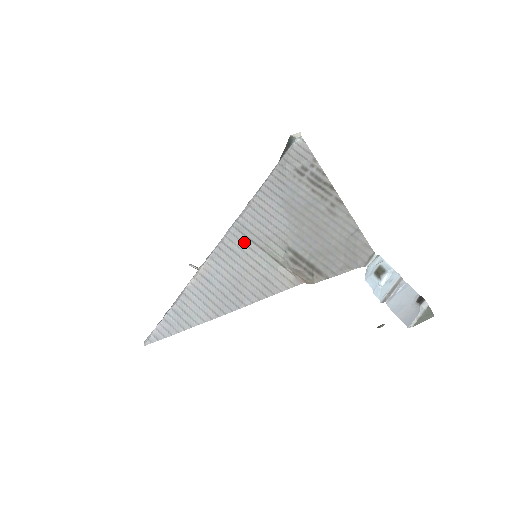
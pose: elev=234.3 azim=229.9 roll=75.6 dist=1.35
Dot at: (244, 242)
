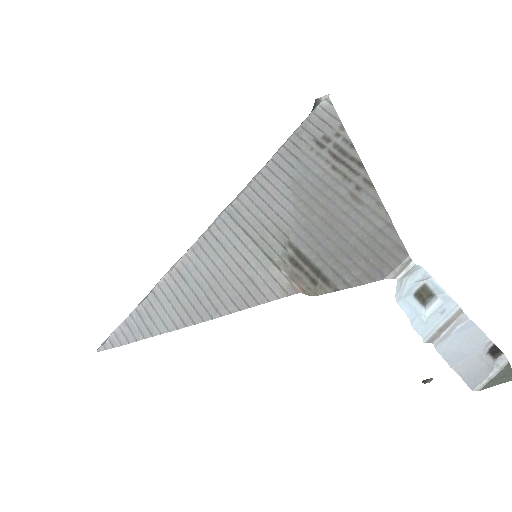
Dot at: (234, 231)
